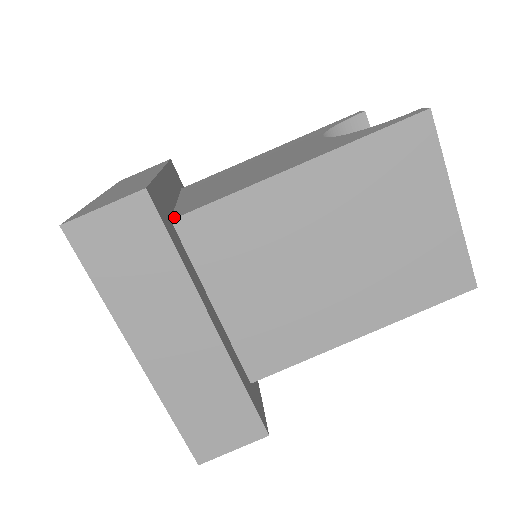
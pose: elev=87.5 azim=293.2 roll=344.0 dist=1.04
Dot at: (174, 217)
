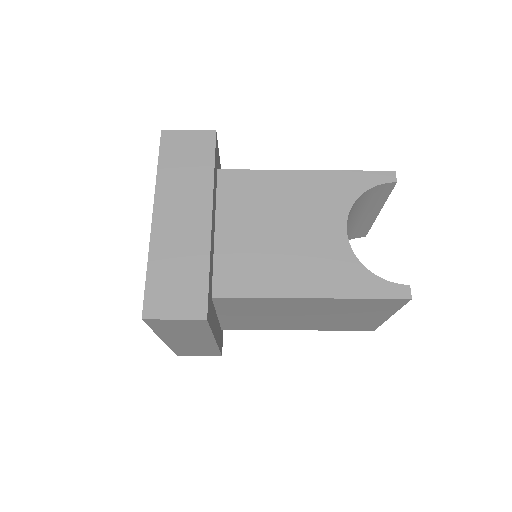
Dot at: (214, 294)
